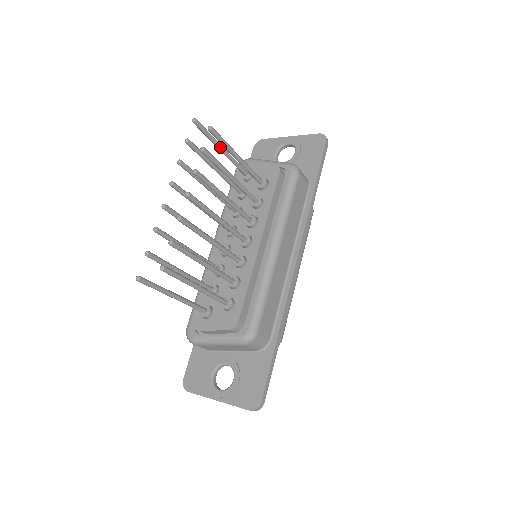
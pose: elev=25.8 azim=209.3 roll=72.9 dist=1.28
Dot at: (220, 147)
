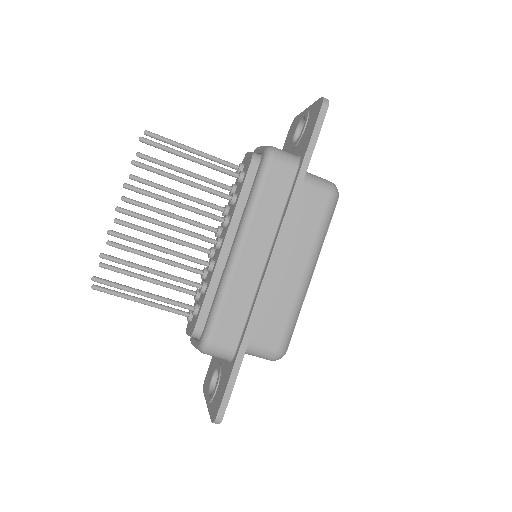
Dot at: (187, 149)
